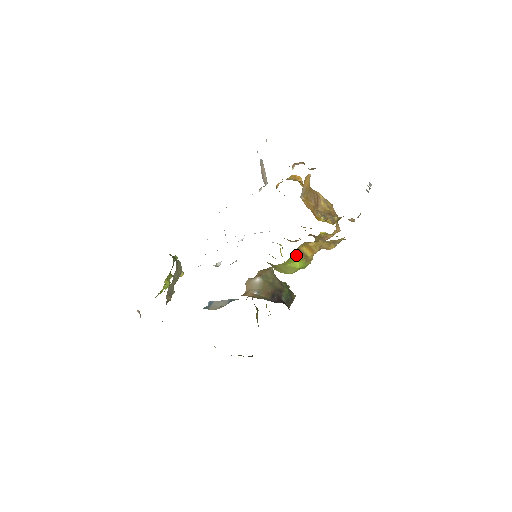
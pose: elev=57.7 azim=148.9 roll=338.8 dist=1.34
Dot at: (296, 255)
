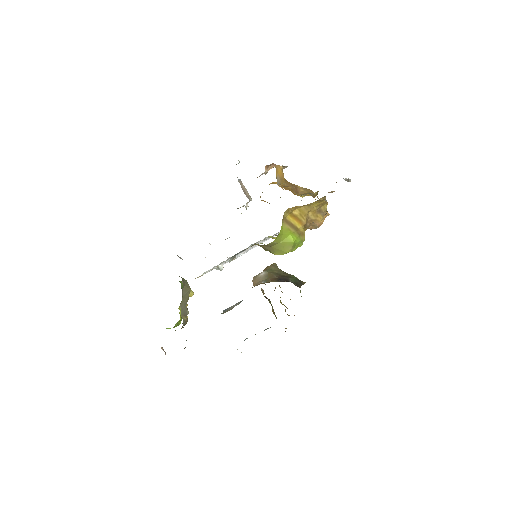
Dot at: (285, 227)
